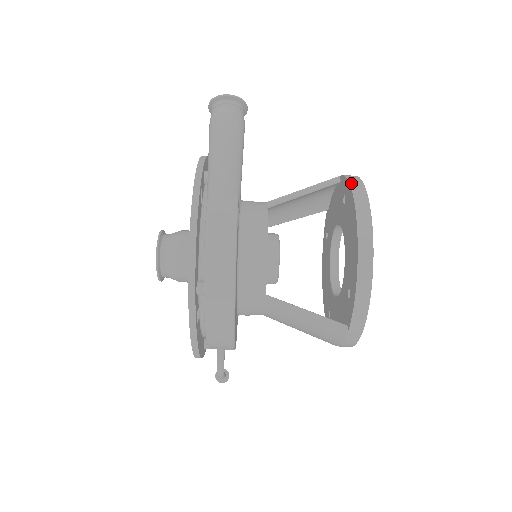
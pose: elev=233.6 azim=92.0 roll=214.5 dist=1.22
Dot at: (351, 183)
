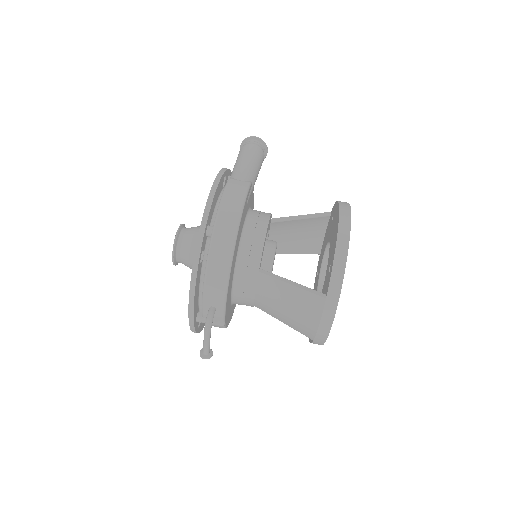
Dot at: occluded
